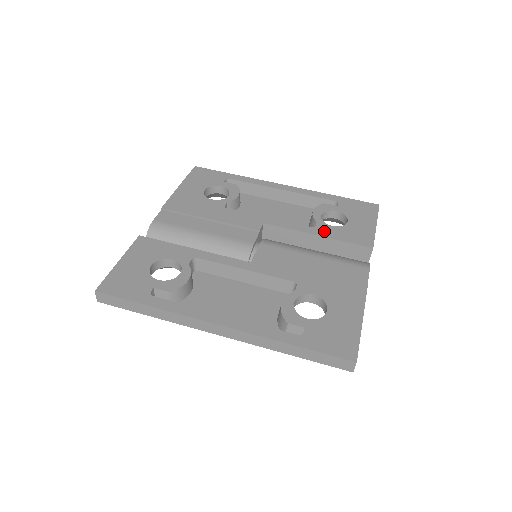
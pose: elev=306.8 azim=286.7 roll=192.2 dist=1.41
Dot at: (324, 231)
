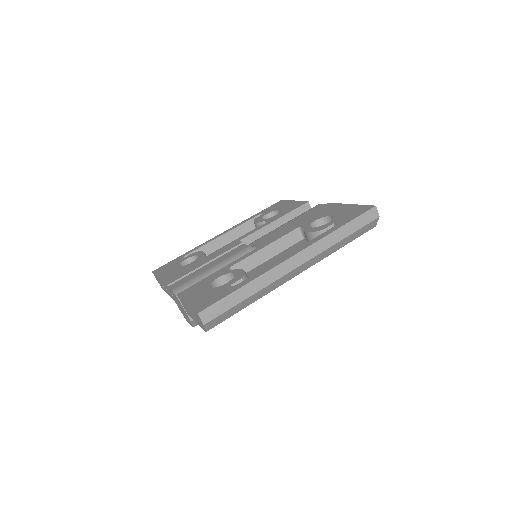
Dot at: (275, 218)
